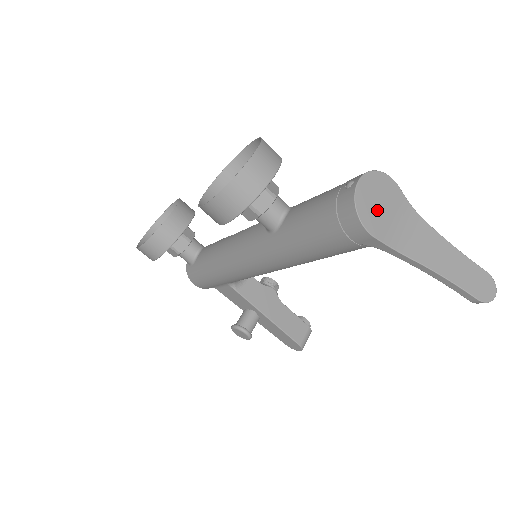
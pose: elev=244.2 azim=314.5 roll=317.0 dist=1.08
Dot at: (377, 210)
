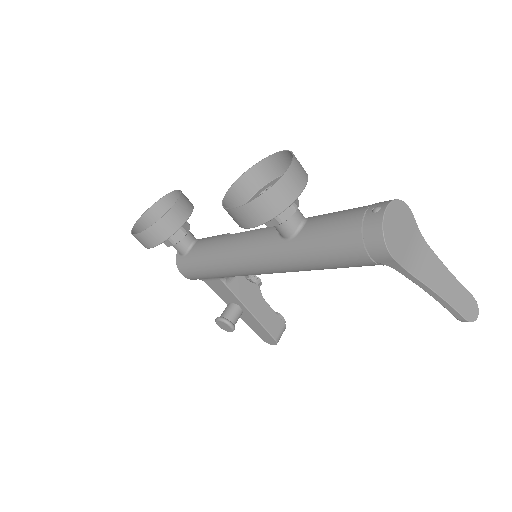
Dot at: (397, 235)
